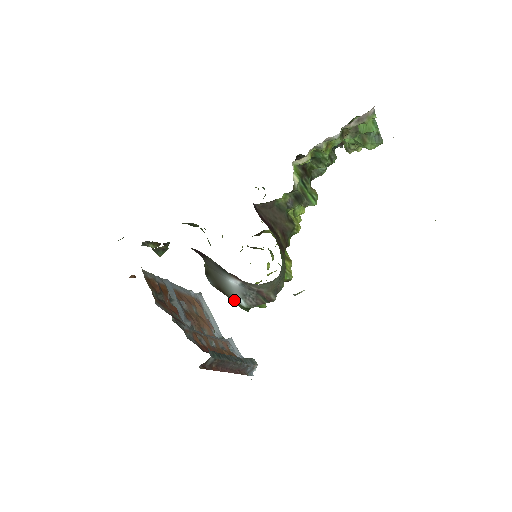
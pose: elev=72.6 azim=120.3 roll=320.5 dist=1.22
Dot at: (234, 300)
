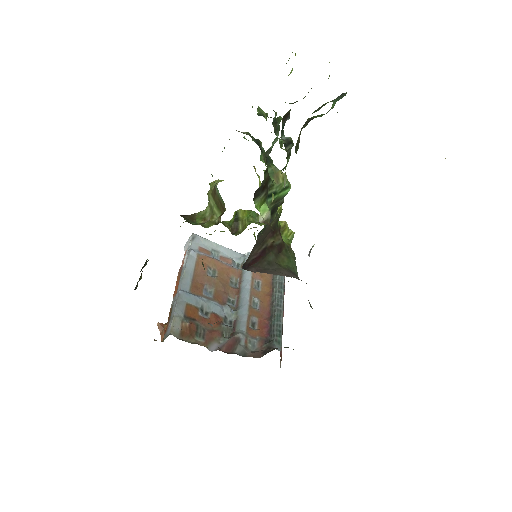
Dot at: occluded
